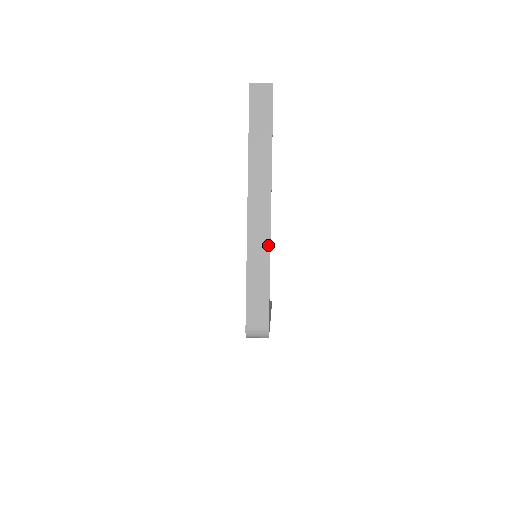
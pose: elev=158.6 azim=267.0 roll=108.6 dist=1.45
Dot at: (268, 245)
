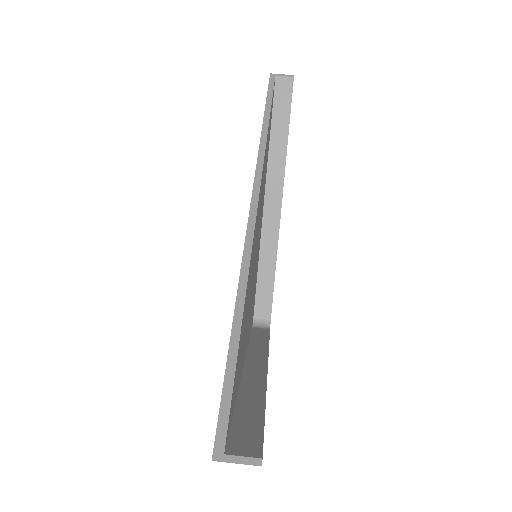
Dot at: occluded
